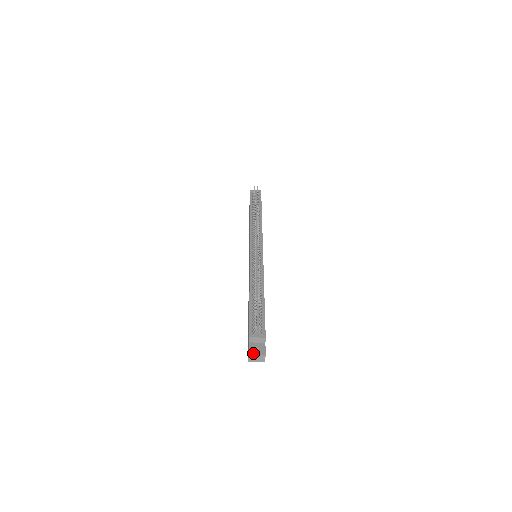
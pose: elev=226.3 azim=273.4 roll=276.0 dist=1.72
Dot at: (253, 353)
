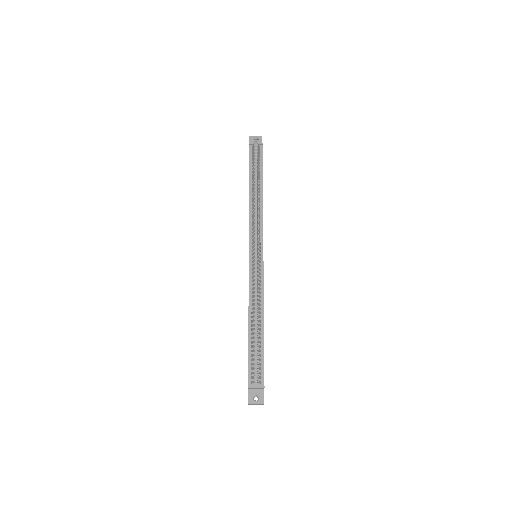
Dot at: (252, 403)
